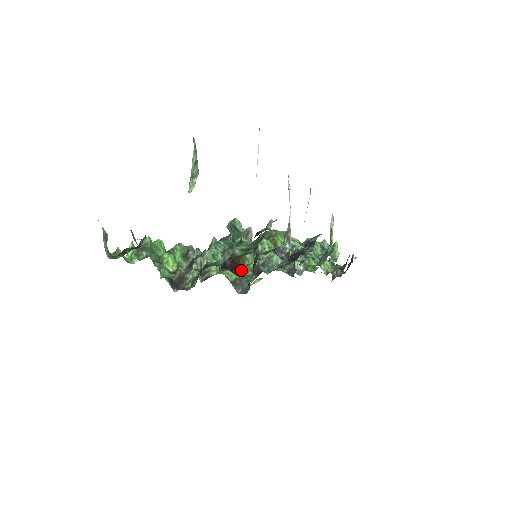
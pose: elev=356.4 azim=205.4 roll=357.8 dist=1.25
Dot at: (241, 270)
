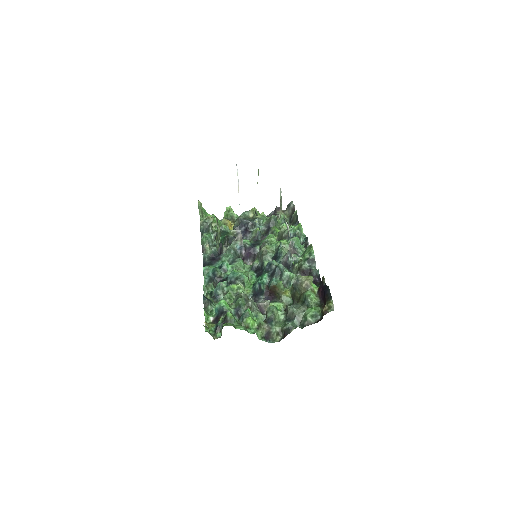
Dot at: (281, 297)
